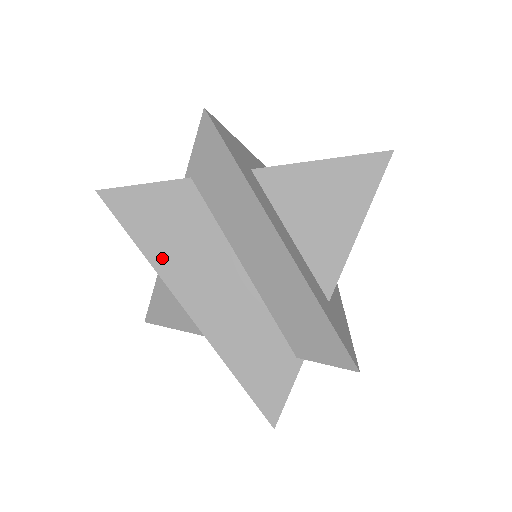
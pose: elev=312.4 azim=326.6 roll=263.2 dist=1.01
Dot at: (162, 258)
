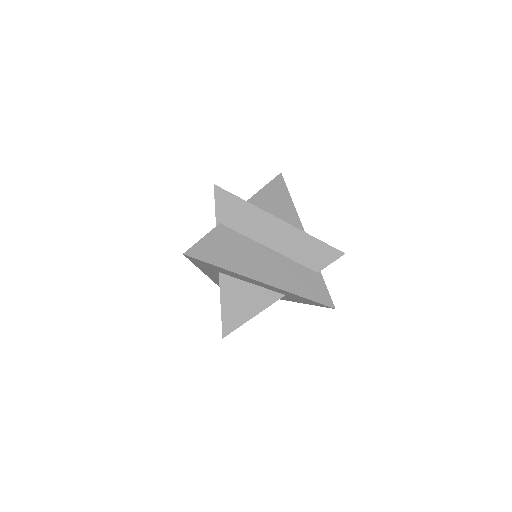
Dot at: (237, 266)
